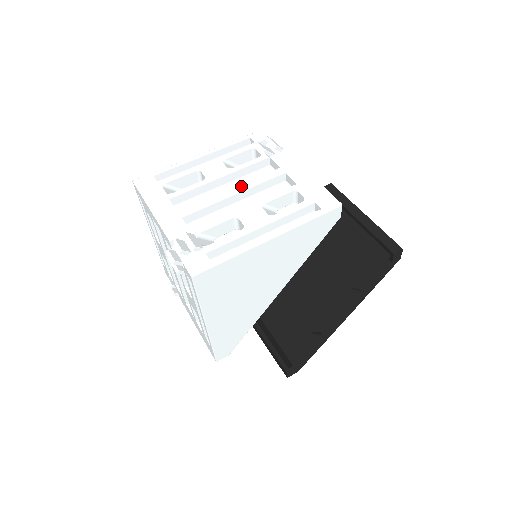
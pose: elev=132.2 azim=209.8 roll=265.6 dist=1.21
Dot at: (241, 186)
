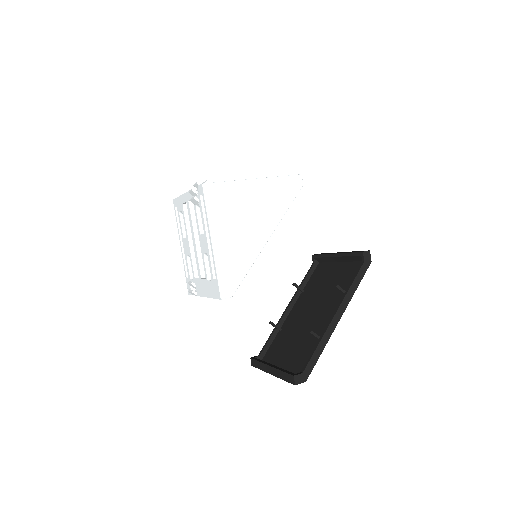
Dot at: occluded
